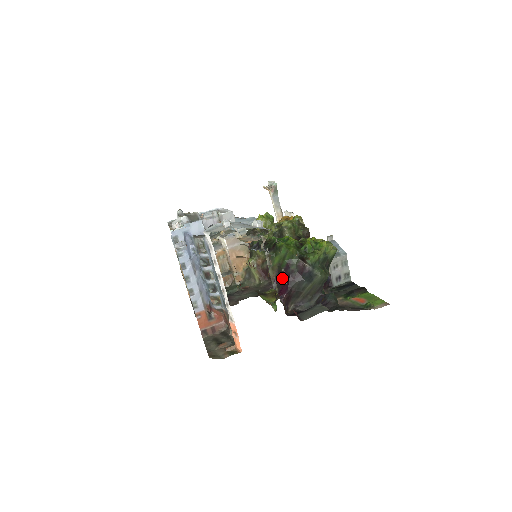
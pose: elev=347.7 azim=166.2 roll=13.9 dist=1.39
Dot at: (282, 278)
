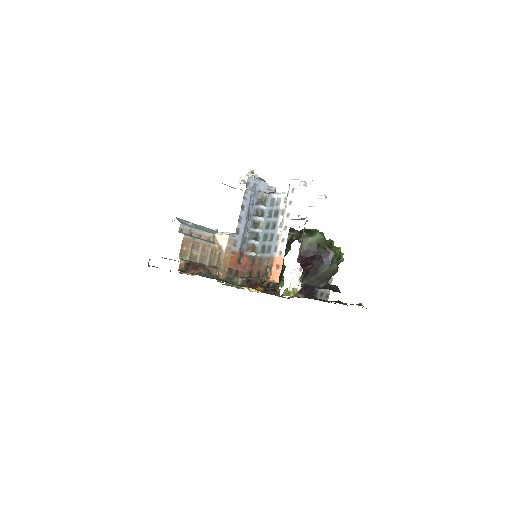
Dot at: (307, 256)
